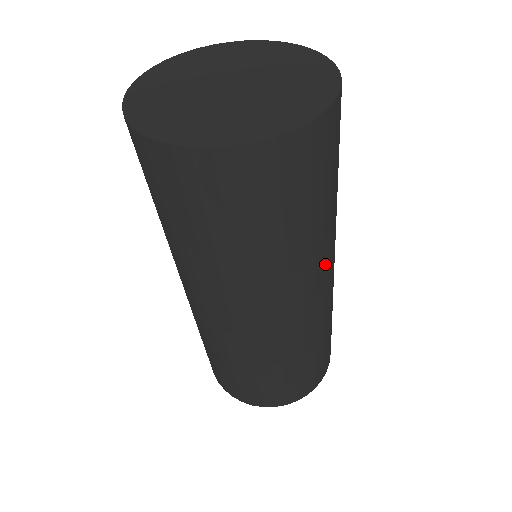
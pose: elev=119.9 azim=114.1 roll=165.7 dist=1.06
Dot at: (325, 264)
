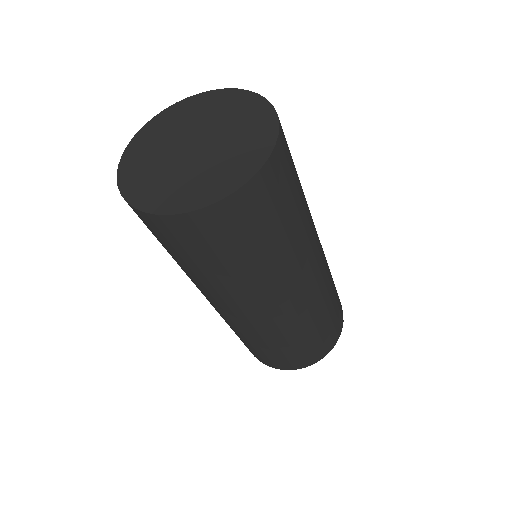
Dot at: (251, 300)
